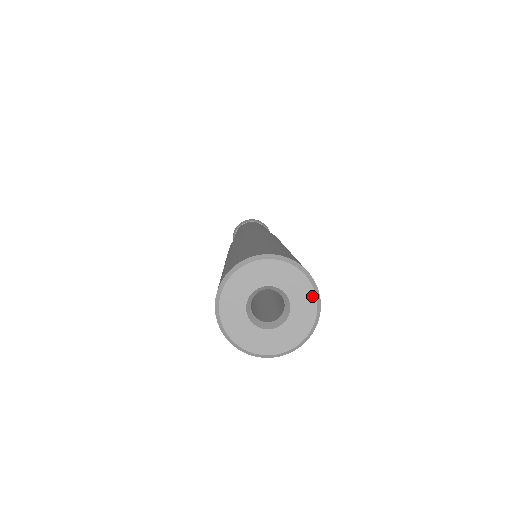
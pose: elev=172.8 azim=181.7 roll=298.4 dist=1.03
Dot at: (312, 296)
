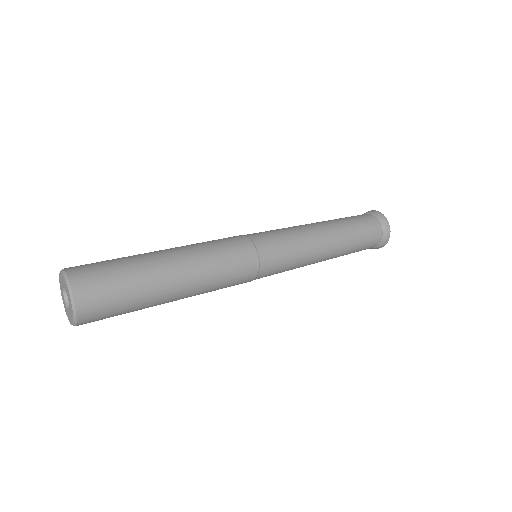
Dot at: (69, 292)
